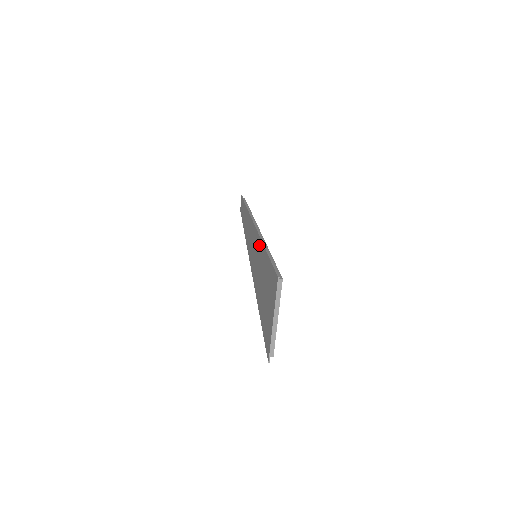
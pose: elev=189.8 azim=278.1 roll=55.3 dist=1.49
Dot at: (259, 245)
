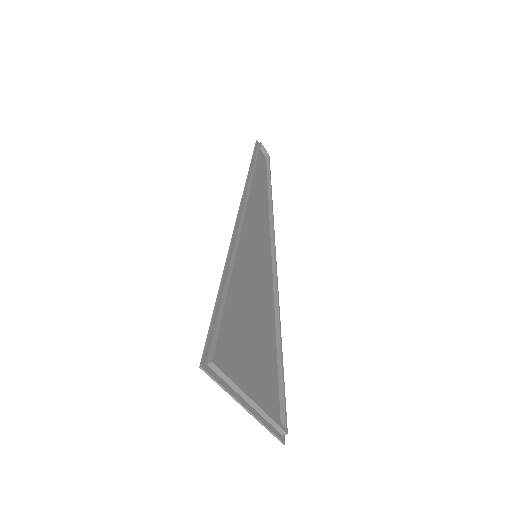
Dot at: occluded
